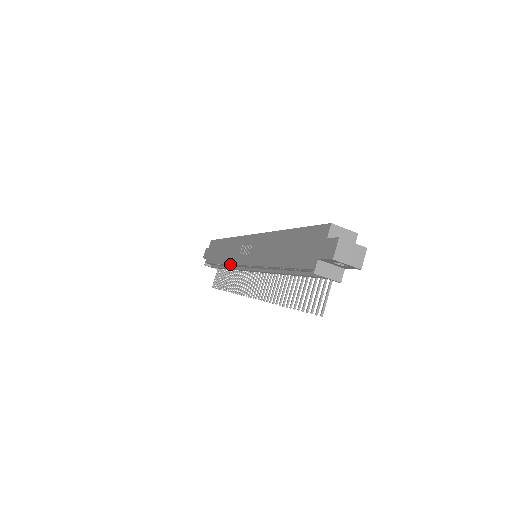
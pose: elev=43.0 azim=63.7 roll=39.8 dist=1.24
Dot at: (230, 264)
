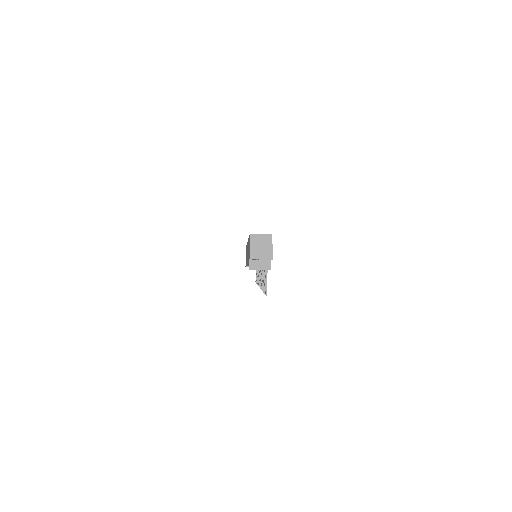
Dot at: occluded
